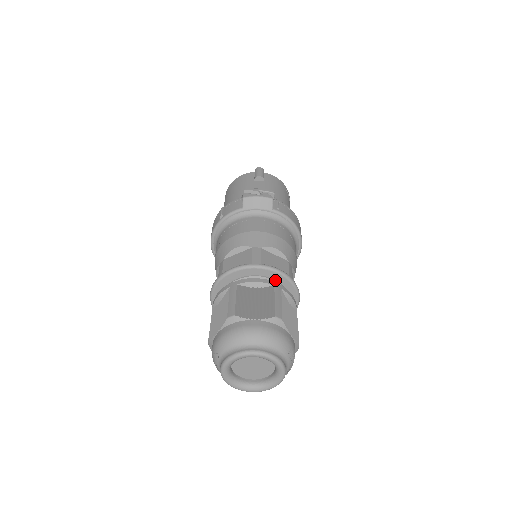
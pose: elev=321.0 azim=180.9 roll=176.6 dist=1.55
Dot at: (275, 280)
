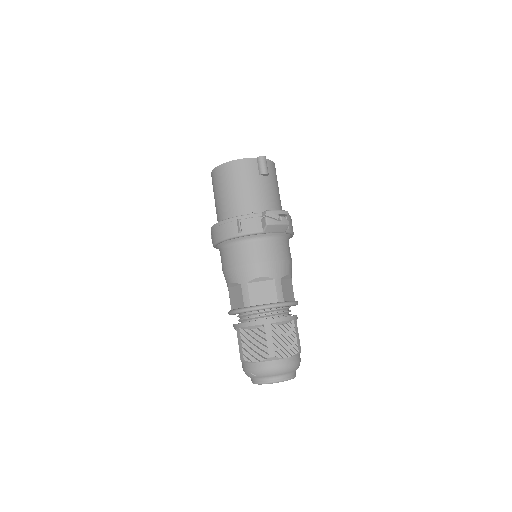
Dot at: (289, 307)
